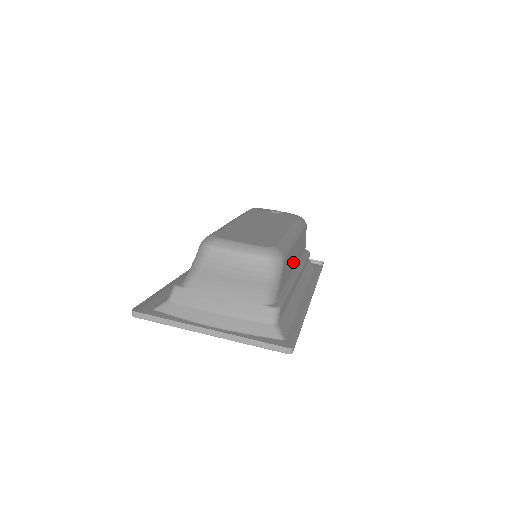
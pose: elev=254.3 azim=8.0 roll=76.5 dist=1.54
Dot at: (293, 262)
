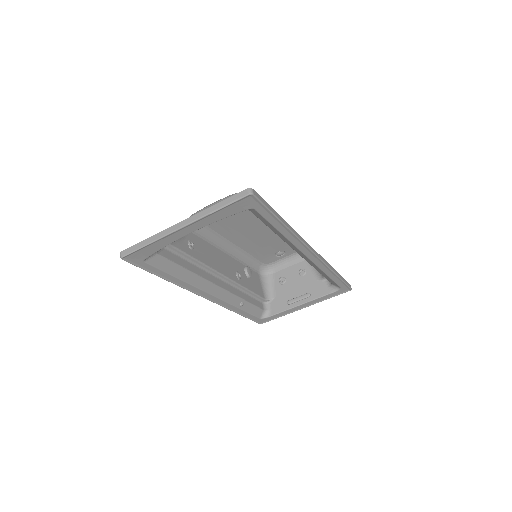
Dot at: occluded
